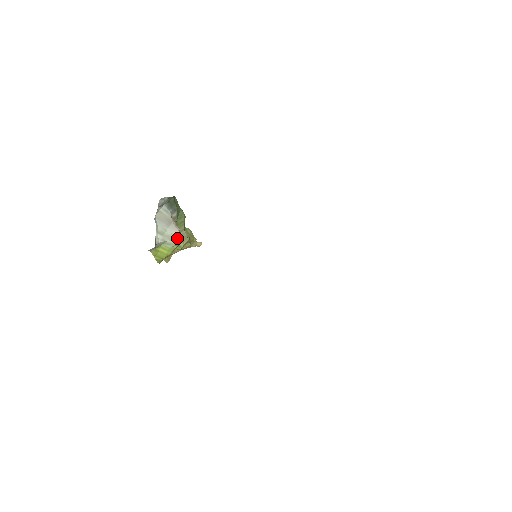
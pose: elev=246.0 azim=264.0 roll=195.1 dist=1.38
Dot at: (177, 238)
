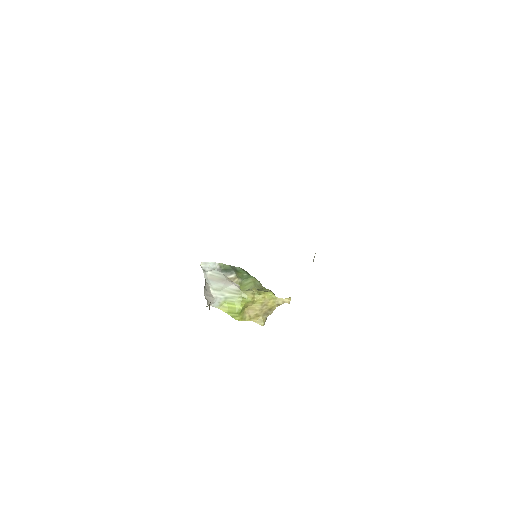
Dot at: (235, 290)
